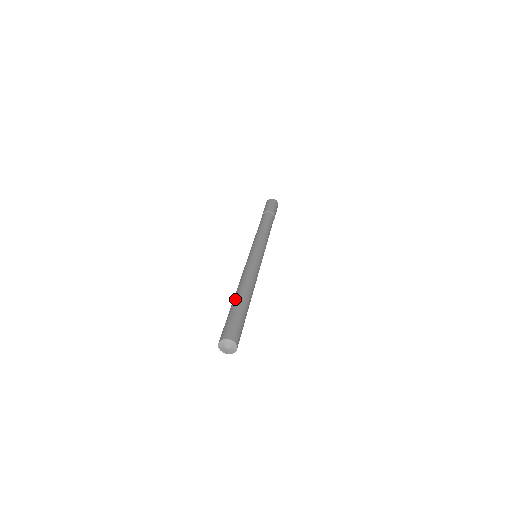
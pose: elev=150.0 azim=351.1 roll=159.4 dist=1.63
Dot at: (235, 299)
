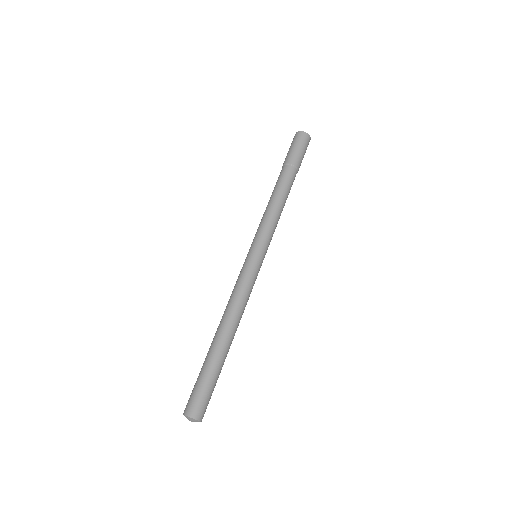
Dot at: (212, 347)
